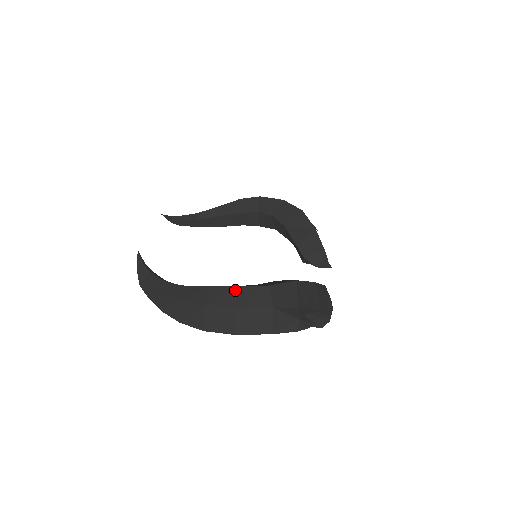
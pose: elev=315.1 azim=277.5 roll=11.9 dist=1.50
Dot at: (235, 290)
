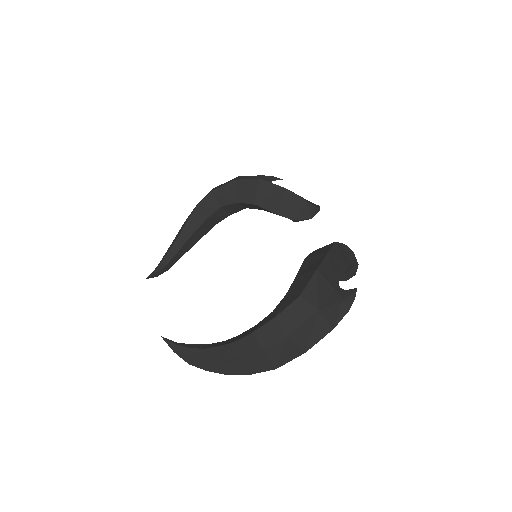
Dot at: (277, 321)
